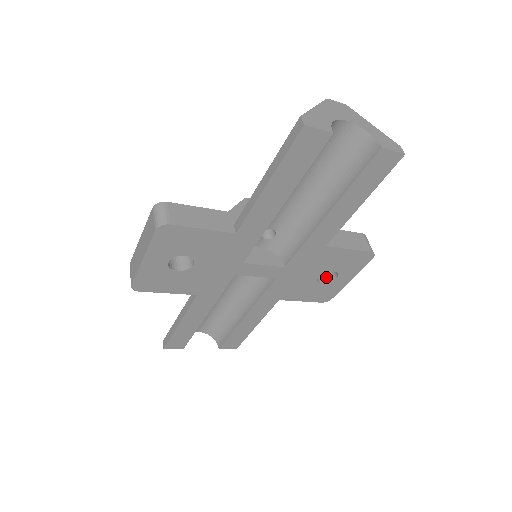
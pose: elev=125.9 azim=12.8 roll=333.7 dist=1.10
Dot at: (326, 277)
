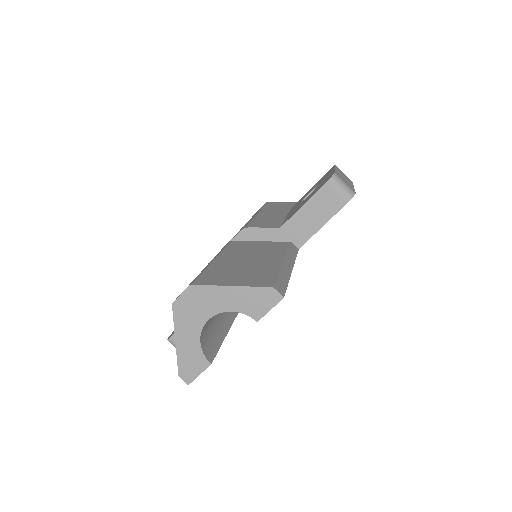
Dot at: occluded
